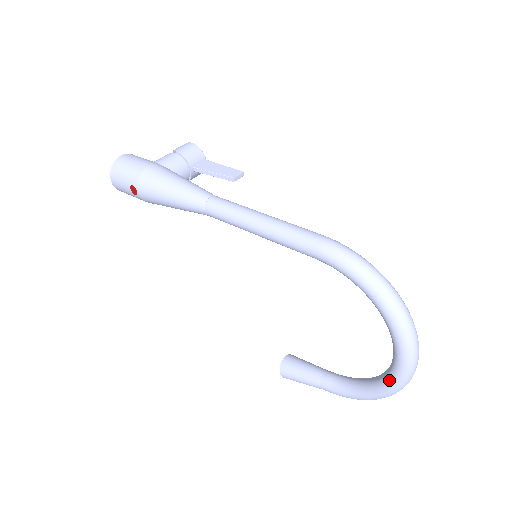
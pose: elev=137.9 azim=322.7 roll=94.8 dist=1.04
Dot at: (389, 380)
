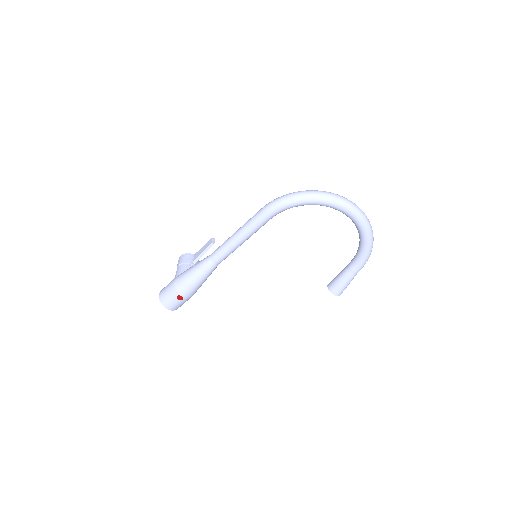
Dot at: (359, 226)
